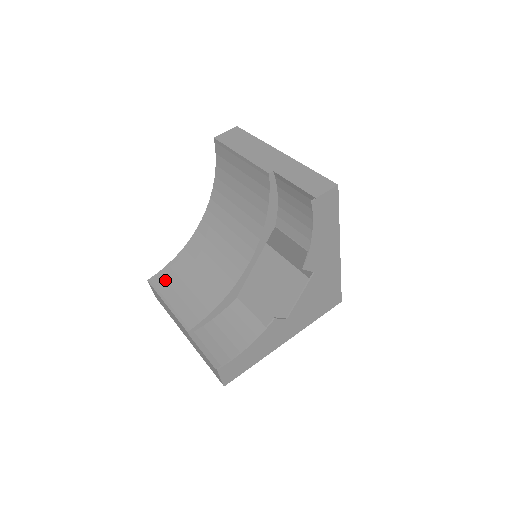
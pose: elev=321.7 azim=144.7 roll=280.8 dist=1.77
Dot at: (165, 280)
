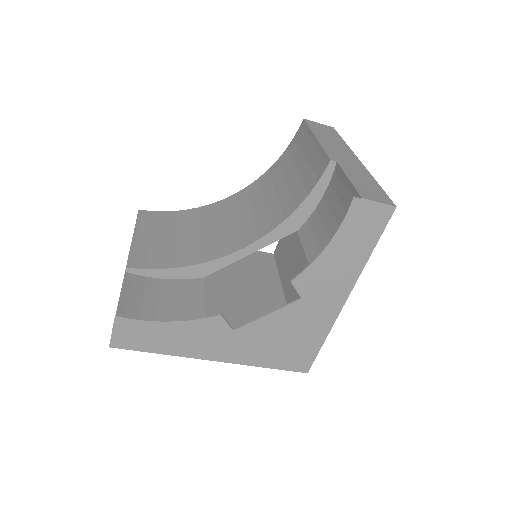
Dot at: (154, 220)
